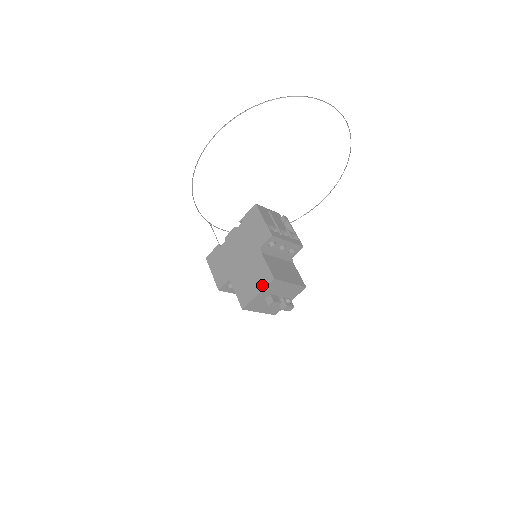
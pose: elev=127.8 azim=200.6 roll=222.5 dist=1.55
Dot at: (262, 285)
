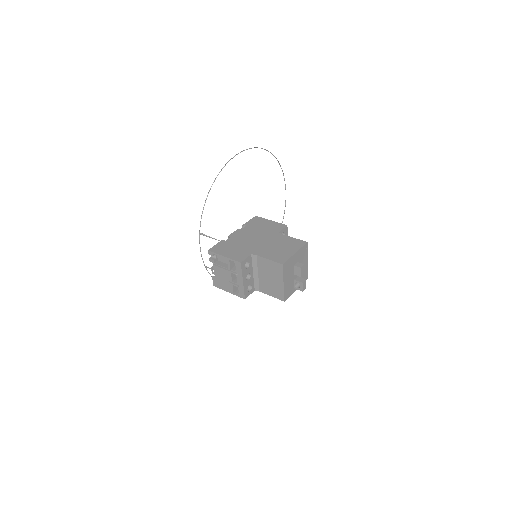
Dot at: (297, 247)
